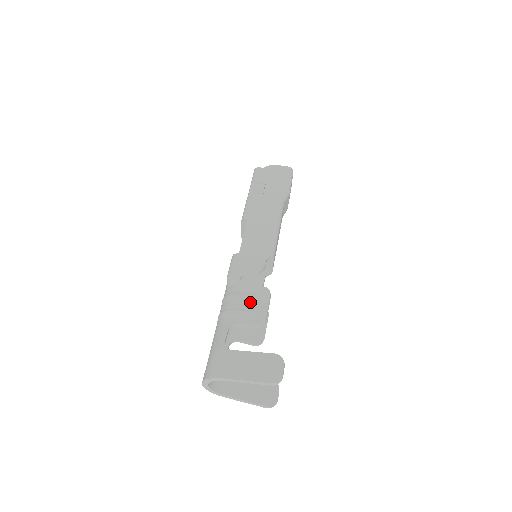
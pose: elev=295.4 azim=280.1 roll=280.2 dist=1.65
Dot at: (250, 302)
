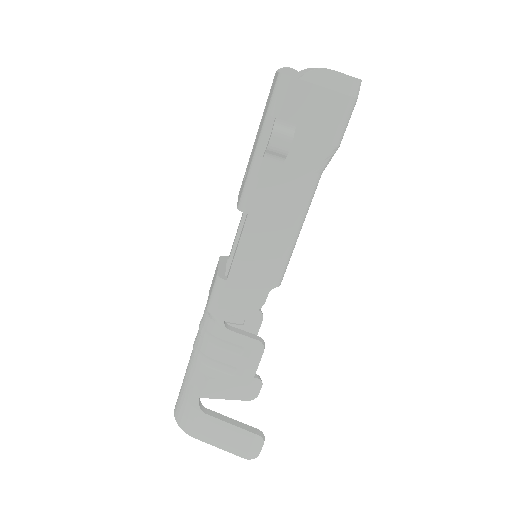
Dot at: (235, 357)
